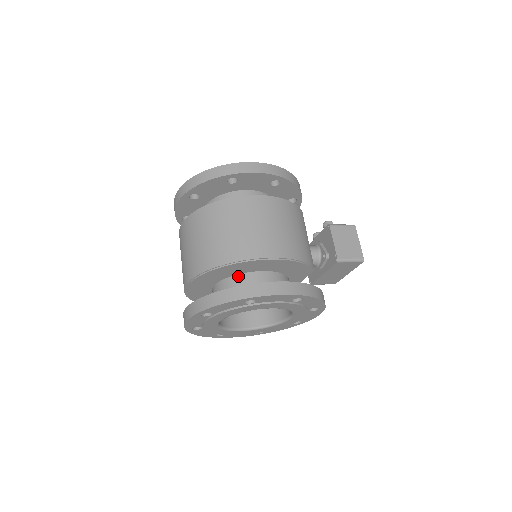
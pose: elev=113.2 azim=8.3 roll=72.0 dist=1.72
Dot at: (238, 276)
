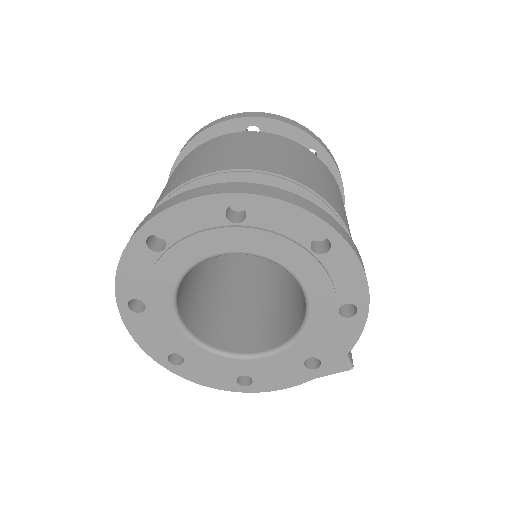
Dot at: occluded
